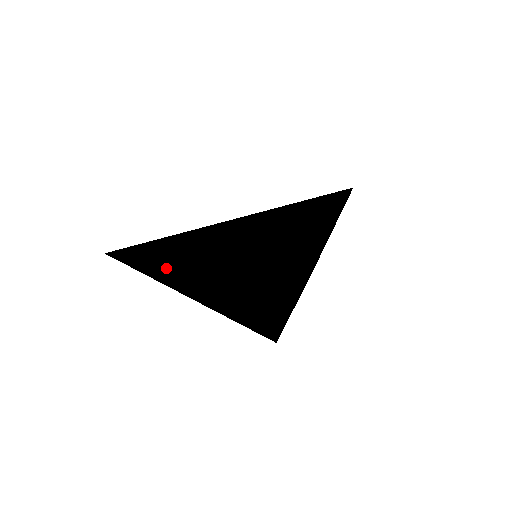
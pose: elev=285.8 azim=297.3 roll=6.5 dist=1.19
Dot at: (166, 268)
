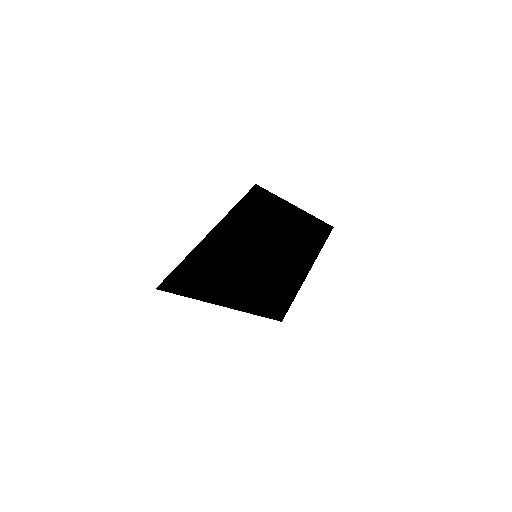
Dot at: (192, 266)
